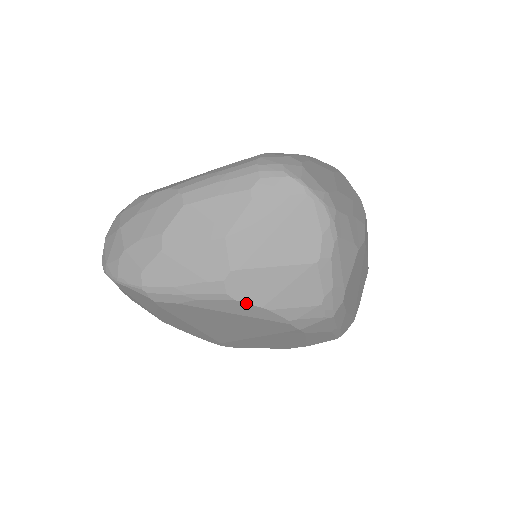
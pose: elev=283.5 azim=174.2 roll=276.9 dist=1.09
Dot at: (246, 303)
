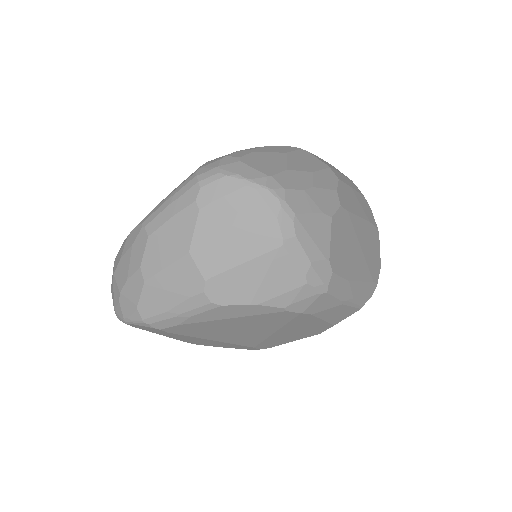
Dot at: (233, 305)
